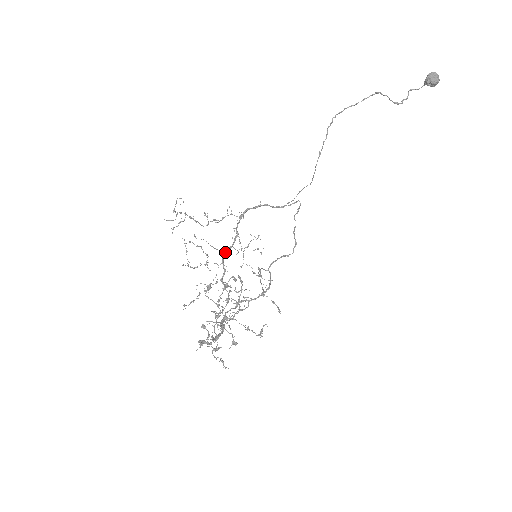
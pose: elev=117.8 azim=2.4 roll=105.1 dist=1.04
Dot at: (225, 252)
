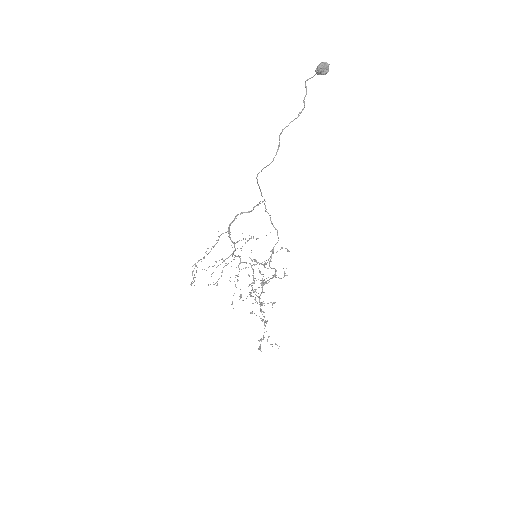
Dot at: (233, 253)
